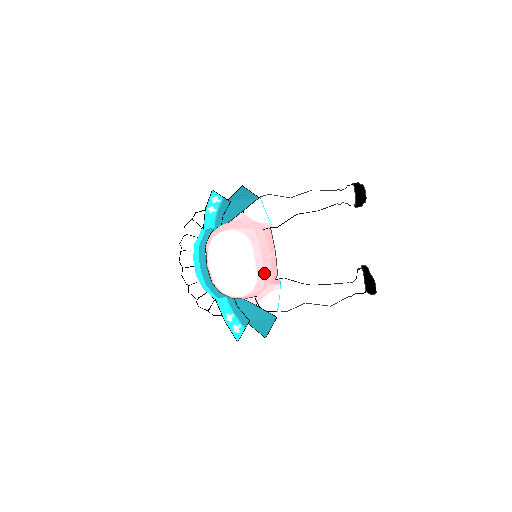
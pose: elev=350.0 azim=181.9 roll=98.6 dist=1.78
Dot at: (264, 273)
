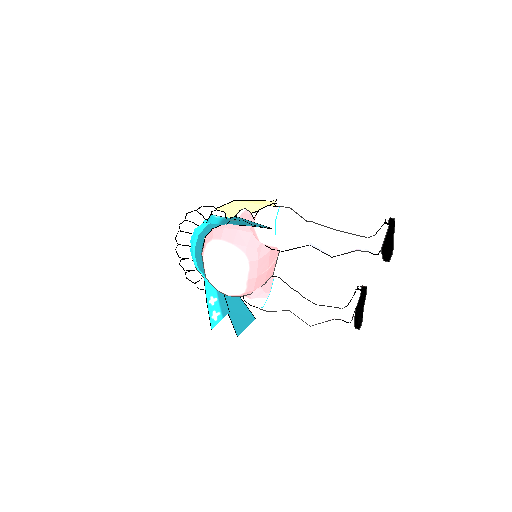
Dot at: (255, 285)
